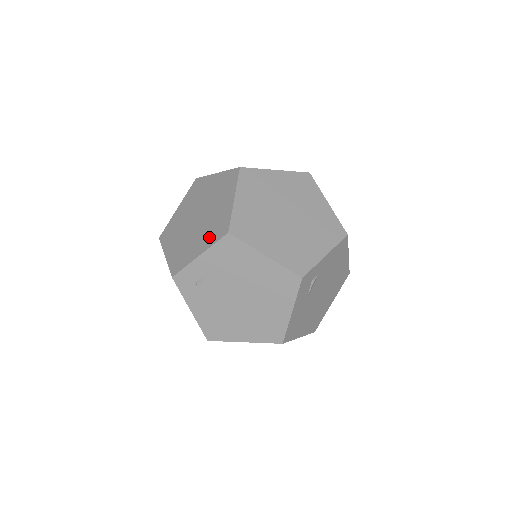
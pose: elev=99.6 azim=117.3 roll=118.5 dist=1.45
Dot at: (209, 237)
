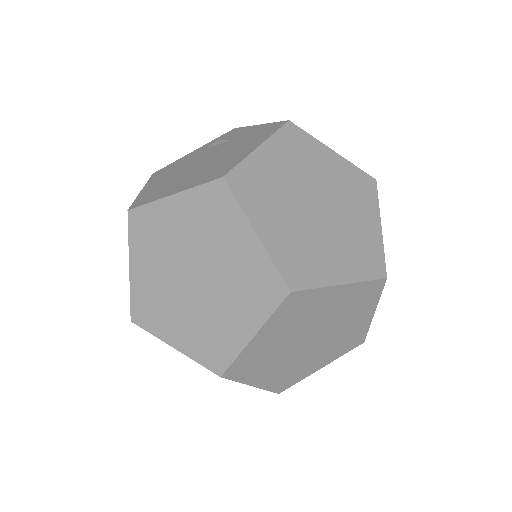
Dot at: (196, 343)
